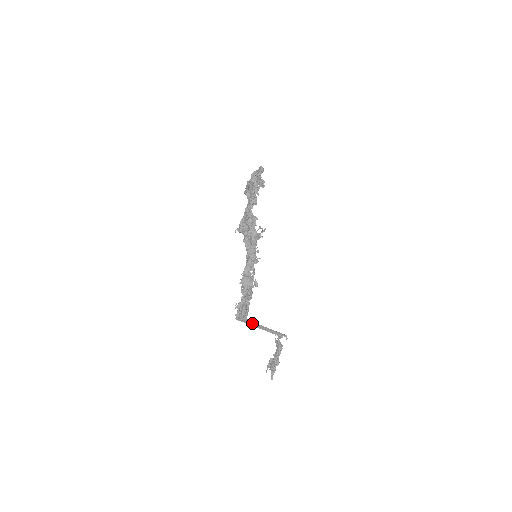
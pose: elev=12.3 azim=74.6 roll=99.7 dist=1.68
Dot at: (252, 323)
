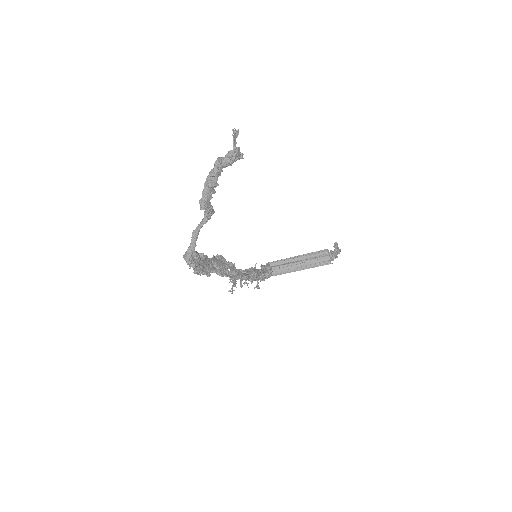
Dot at: (282, 272)
